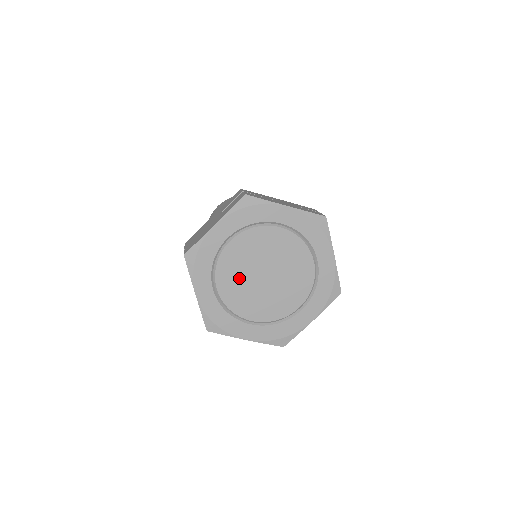
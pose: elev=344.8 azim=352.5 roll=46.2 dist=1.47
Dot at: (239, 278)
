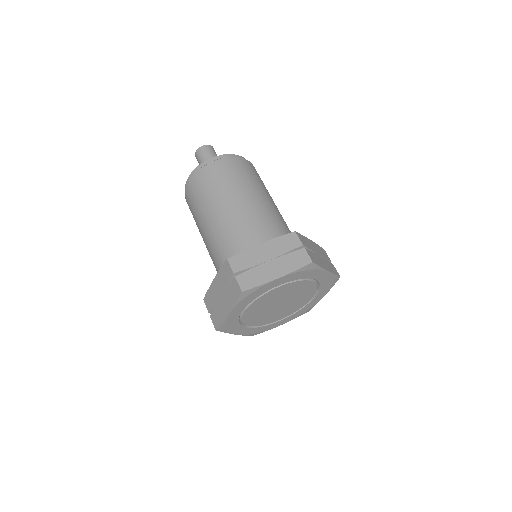
Dot at: (261, 315)
